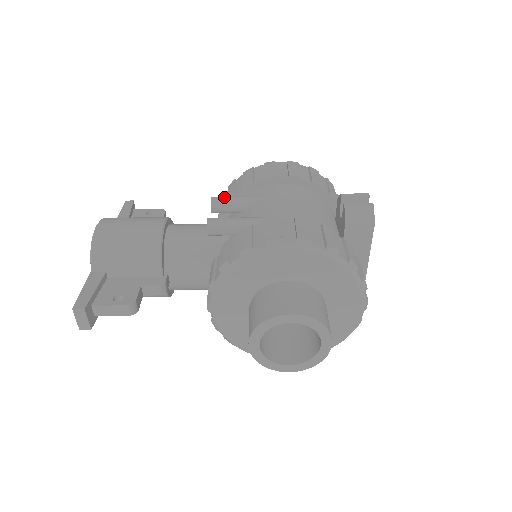
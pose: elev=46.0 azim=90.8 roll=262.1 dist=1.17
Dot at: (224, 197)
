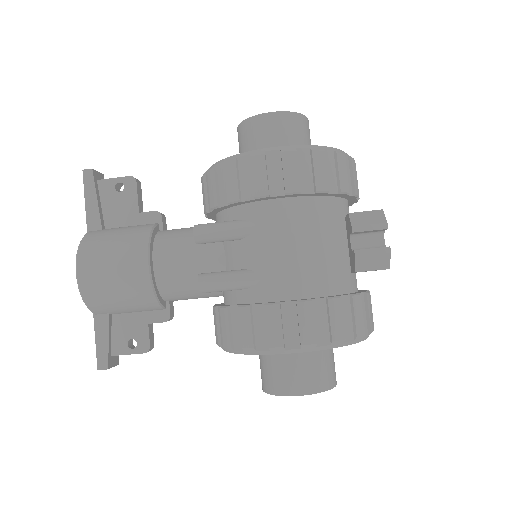
Dot at: (209, 232)
